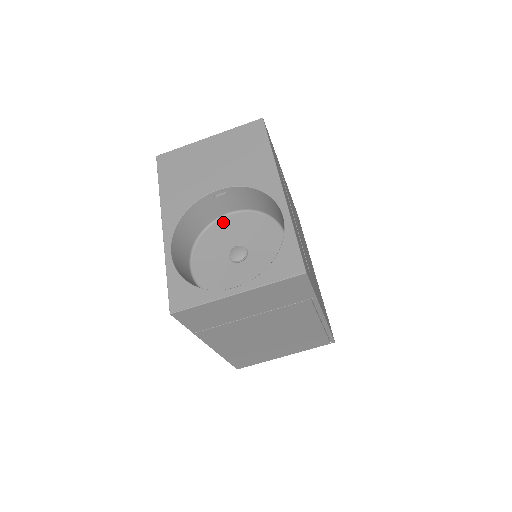
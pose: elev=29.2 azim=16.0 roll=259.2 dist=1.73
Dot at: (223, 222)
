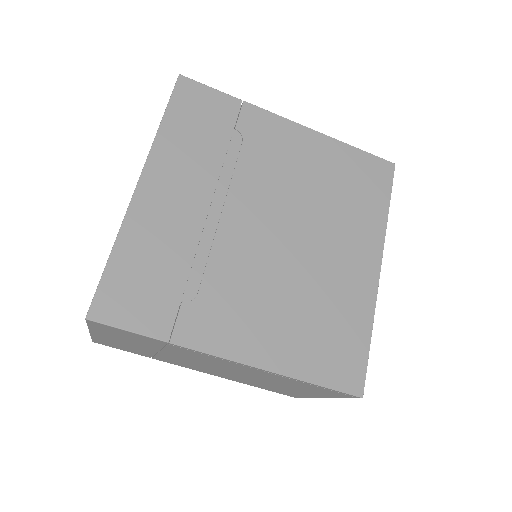
Dot at: occluded
